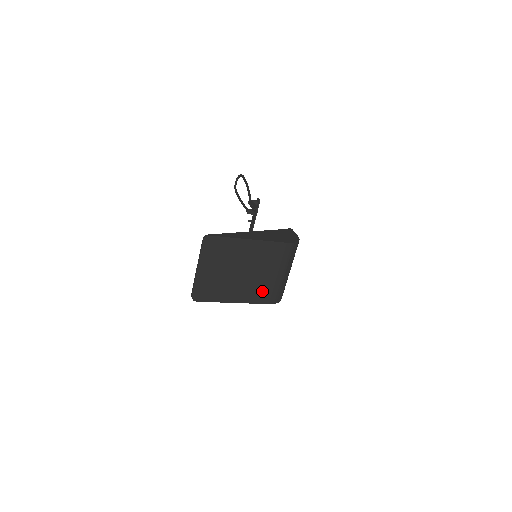
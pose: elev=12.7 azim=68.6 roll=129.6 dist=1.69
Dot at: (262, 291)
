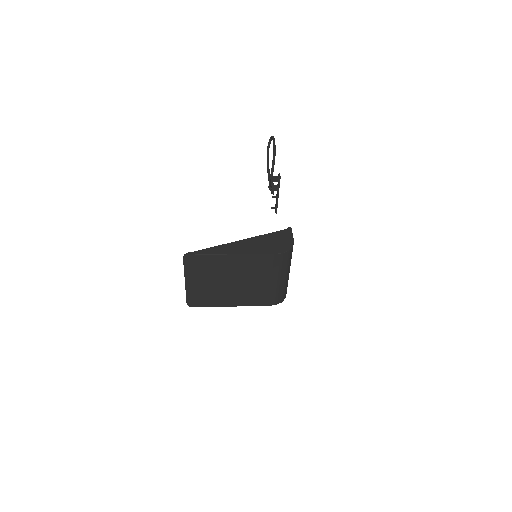
Dot at: (258, 296)
